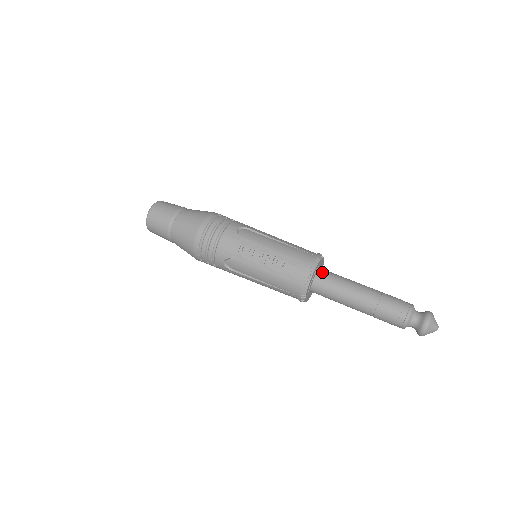
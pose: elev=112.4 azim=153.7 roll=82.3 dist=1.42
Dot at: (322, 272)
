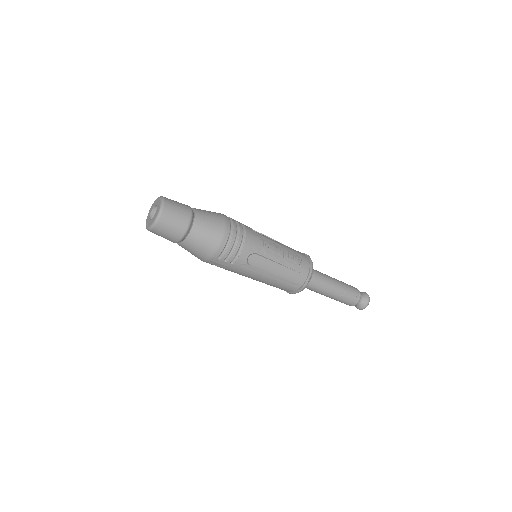
Dot at: occluded
